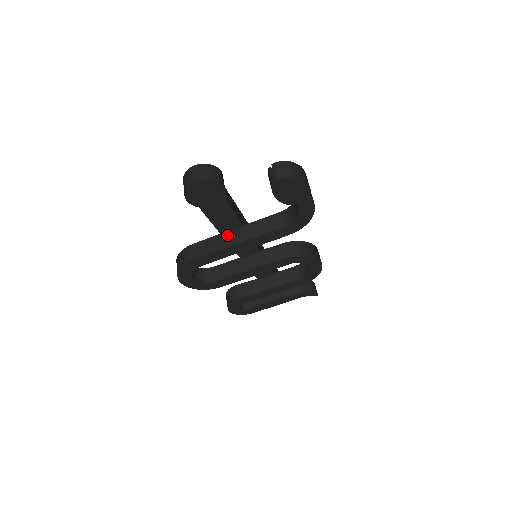
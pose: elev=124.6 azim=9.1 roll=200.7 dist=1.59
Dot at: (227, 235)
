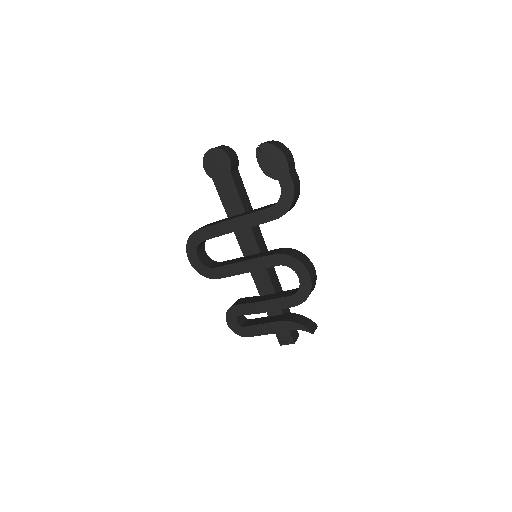
Dot at: (231, 217)
